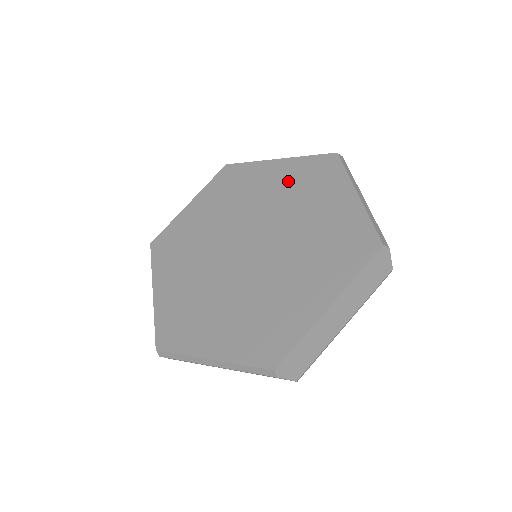
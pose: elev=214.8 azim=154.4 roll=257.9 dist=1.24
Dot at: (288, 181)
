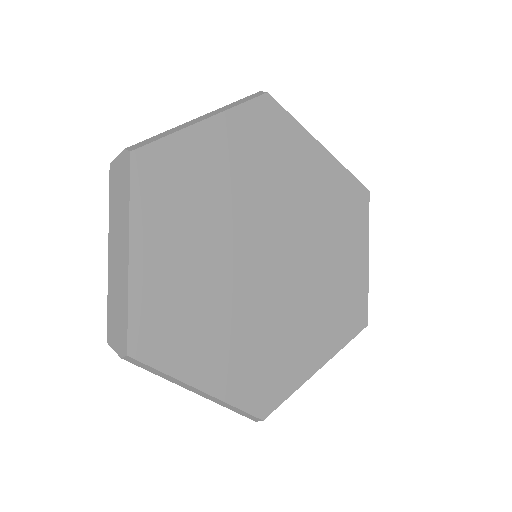
Dot at: (325, 191)
